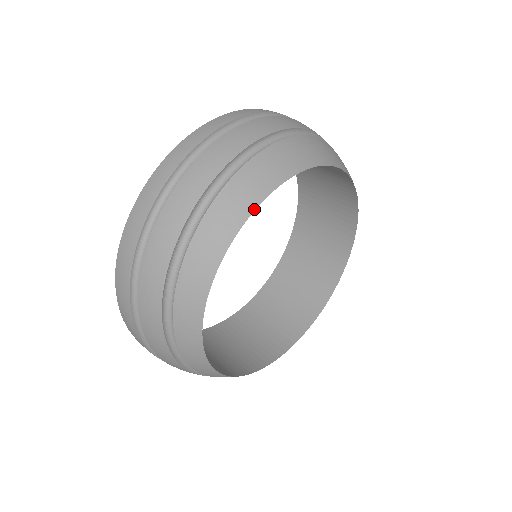
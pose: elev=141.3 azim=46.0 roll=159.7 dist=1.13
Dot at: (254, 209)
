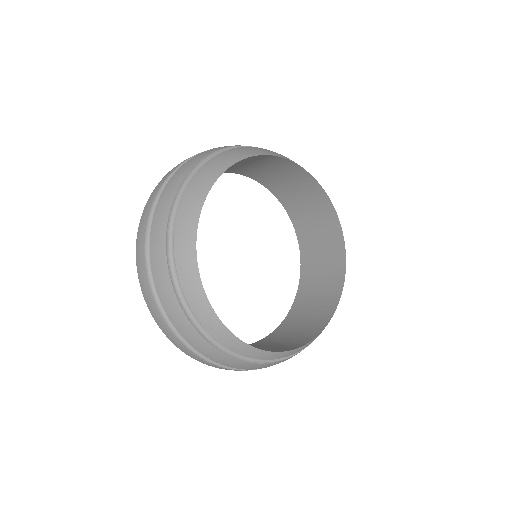
Dot at: occluded
